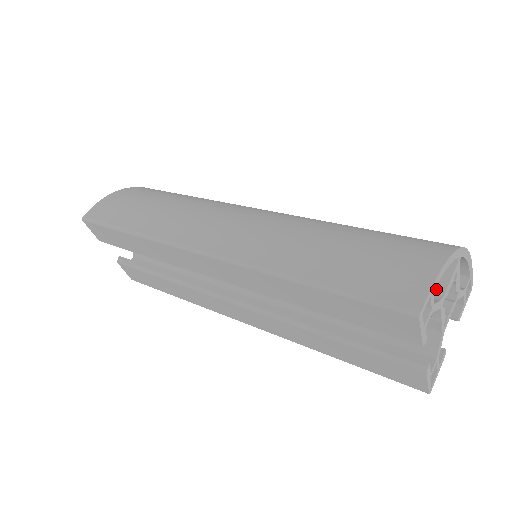
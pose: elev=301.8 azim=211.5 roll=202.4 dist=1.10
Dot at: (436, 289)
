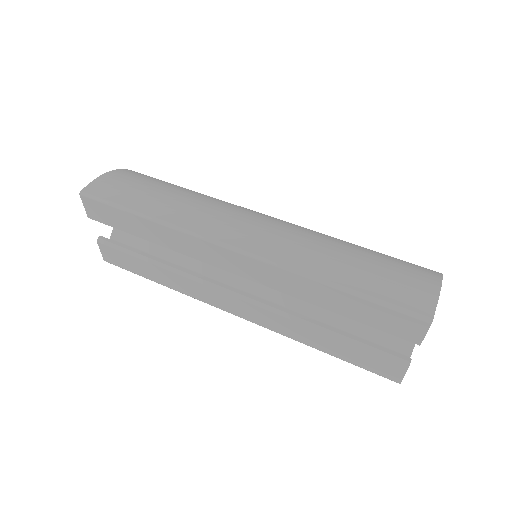
Dot at: occluded
